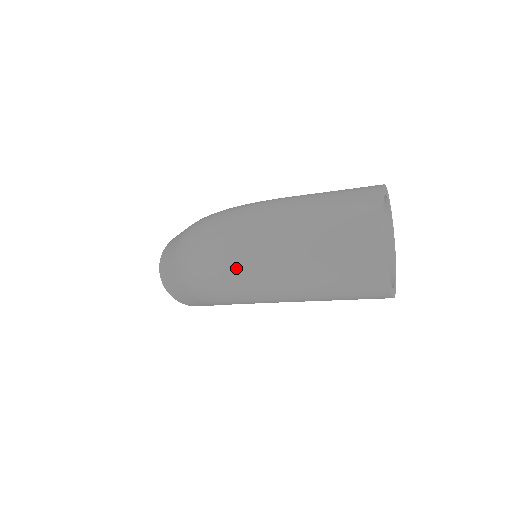
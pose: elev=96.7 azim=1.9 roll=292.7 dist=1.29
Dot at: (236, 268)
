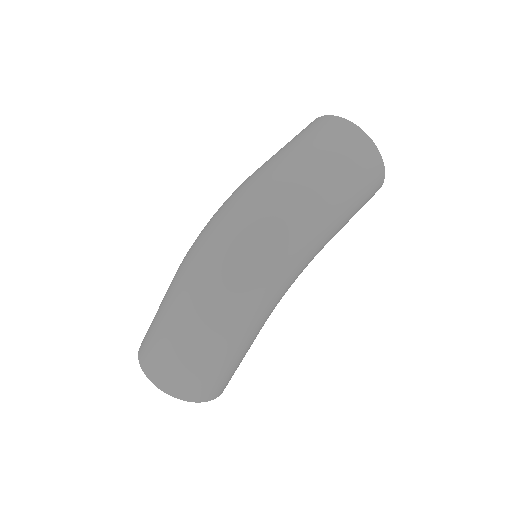
Dot at: (276, 222)
